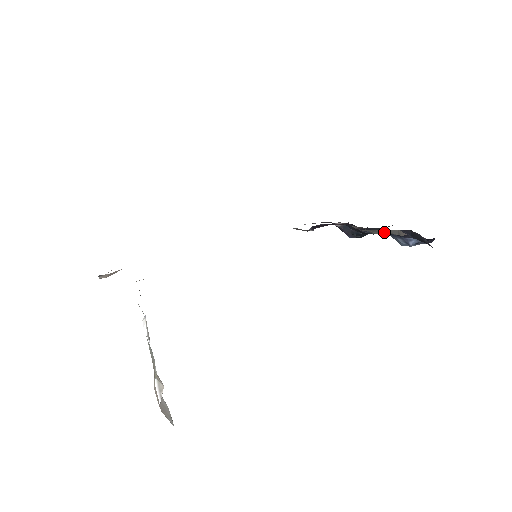
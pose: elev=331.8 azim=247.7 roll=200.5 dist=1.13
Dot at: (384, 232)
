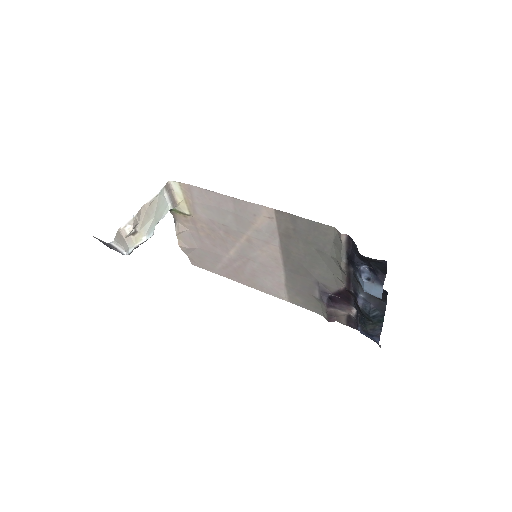
Dot at: (339, 251)
